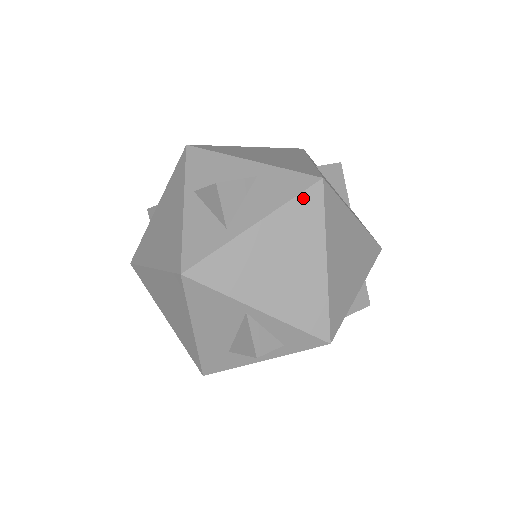
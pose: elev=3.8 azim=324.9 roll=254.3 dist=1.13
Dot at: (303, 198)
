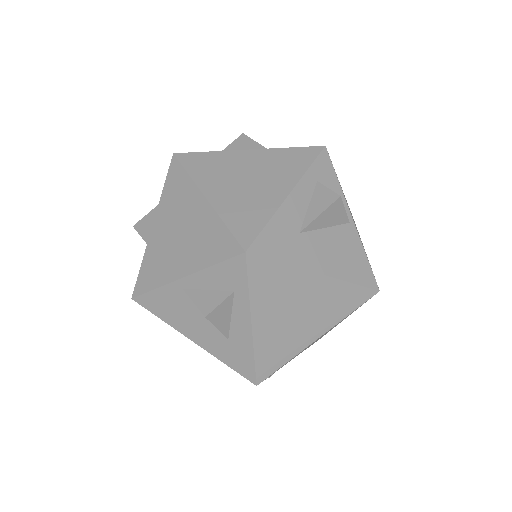
Dot at: (169, 178)
